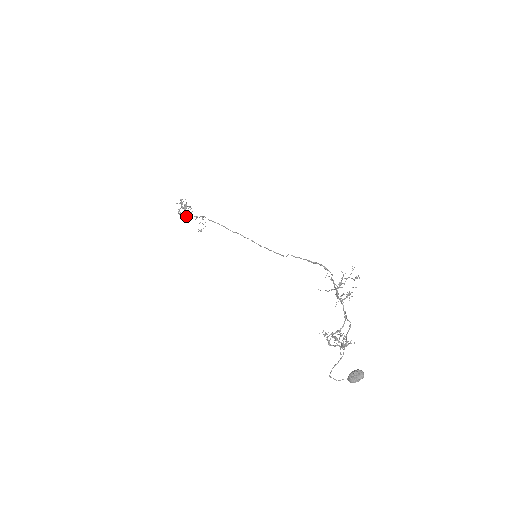
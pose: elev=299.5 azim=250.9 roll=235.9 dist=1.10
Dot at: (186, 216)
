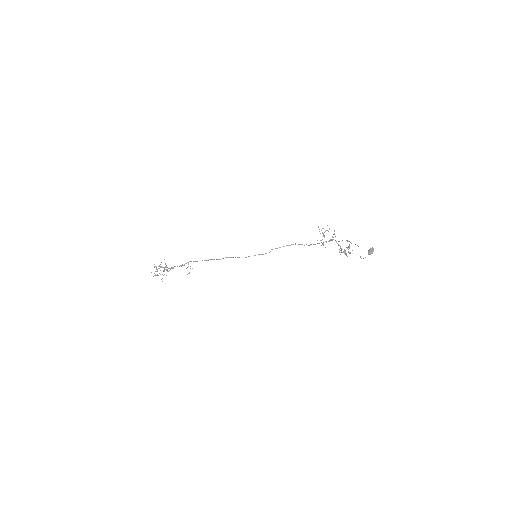
Dot at: (164, 274)
